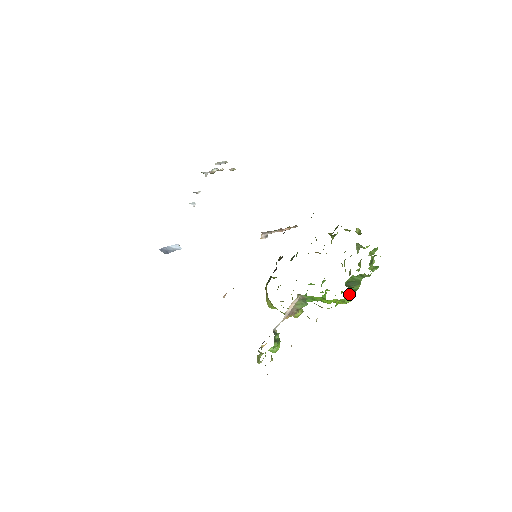
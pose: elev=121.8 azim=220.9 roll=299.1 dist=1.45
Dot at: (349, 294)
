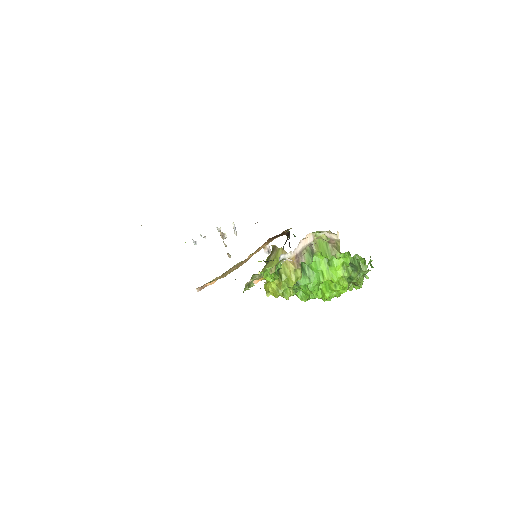
Dot at: (346, 278)
